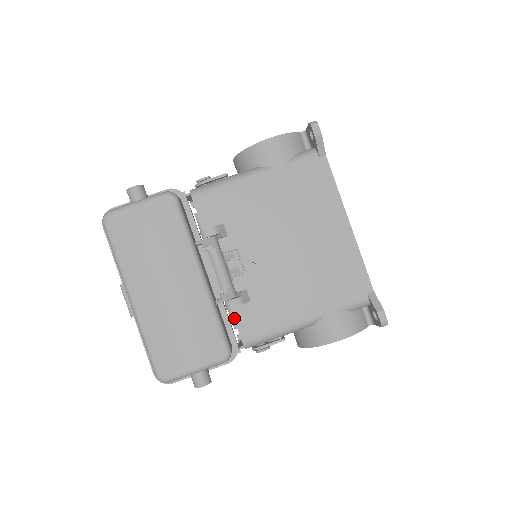
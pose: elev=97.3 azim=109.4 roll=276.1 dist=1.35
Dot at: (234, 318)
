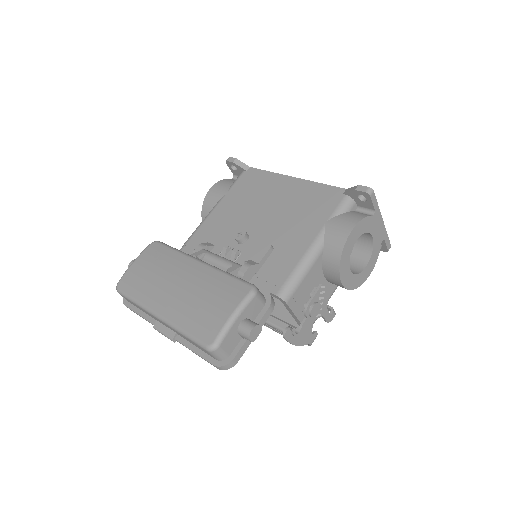
Dot at: occluded
